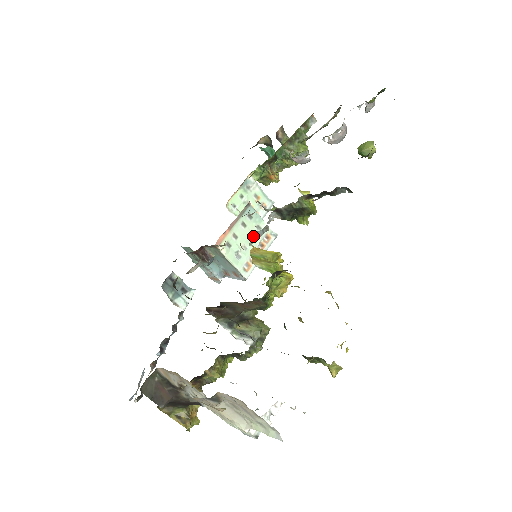
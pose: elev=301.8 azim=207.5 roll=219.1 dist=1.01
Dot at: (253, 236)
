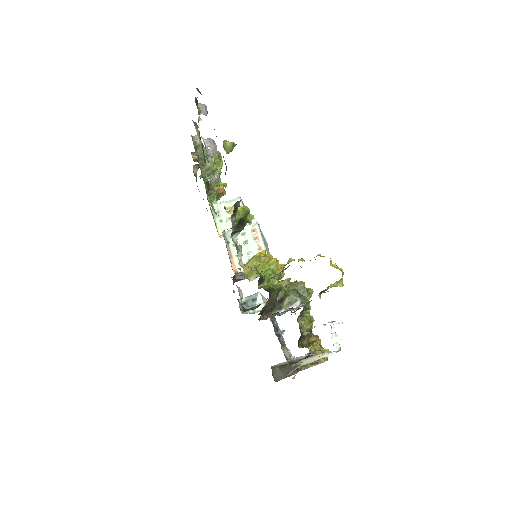
Dot at: occluded
